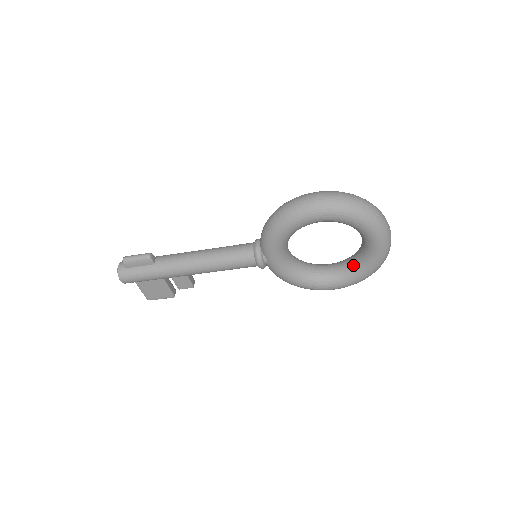
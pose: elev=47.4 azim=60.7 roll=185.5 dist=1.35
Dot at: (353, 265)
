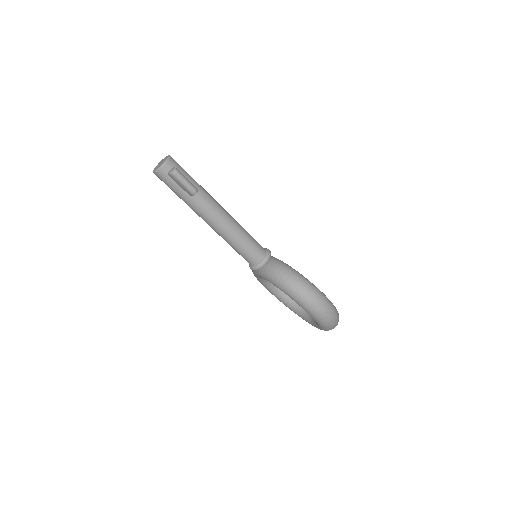
Dot at: (292, 302)
